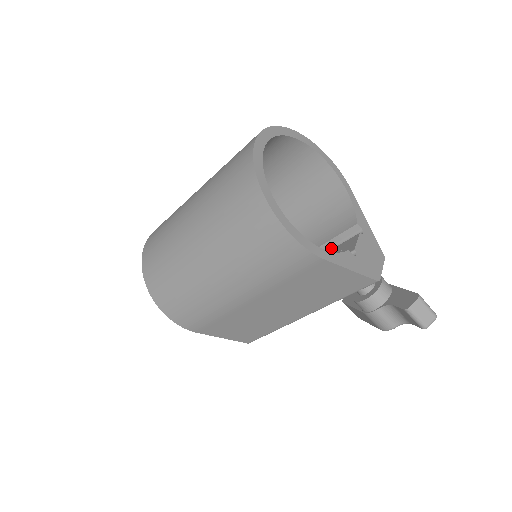
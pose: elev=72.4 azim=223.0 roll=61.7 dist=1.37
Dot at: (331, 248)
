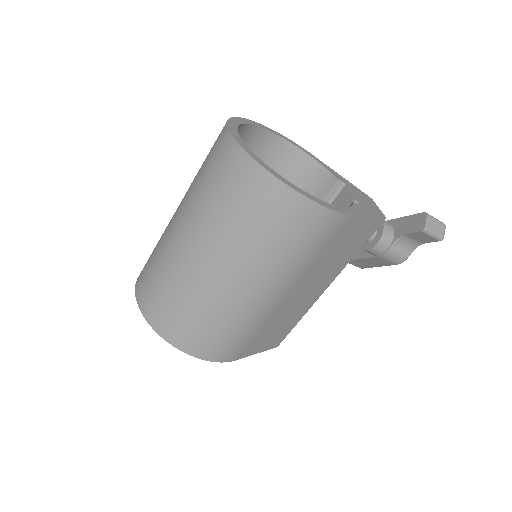
Dot at: occluded
